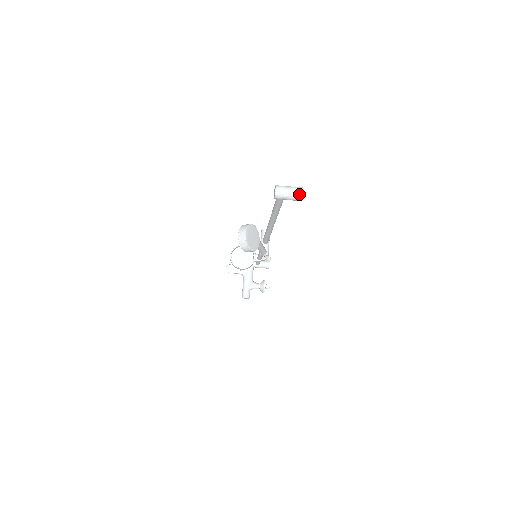
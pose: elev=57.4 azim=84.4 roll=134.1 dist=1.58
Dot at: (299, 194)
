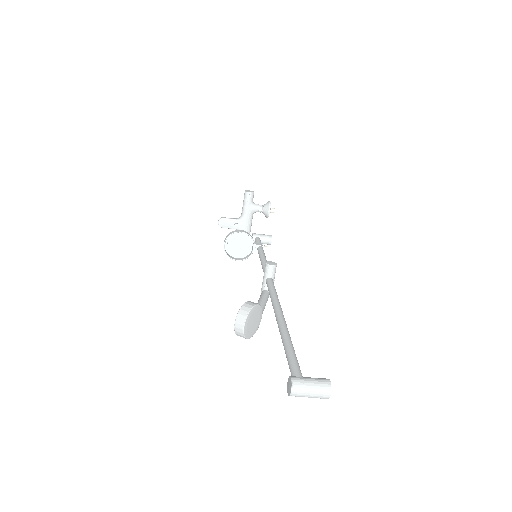
Dot at: (323, 397)
